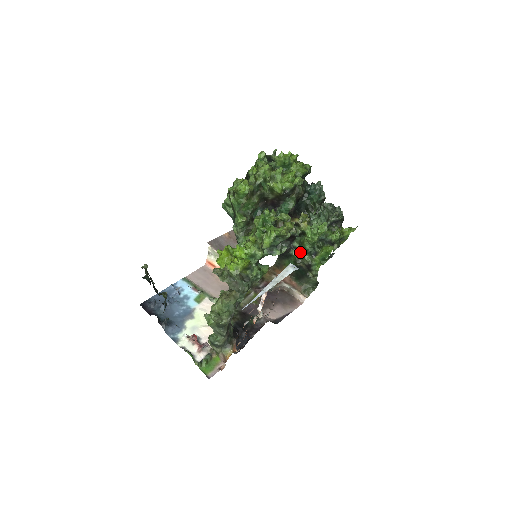
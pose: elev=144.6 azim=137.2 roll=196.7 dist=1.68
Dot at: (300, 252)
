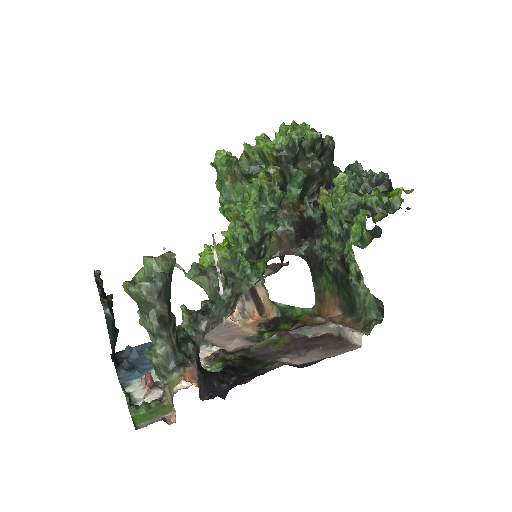
Dot at: (329, 246)
